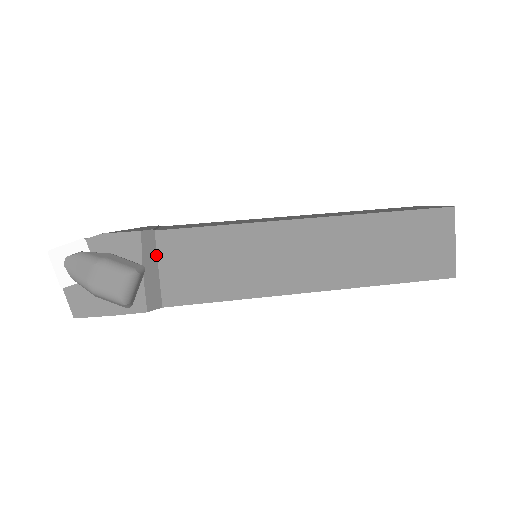
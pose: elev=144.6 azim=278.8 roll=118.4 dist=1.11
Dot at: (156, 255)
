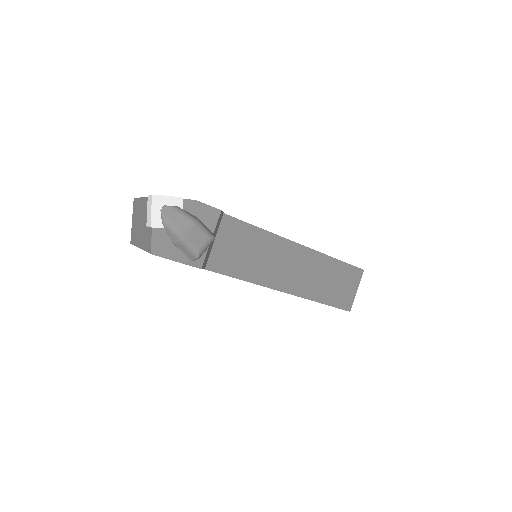
Dot at: (217, 230)
